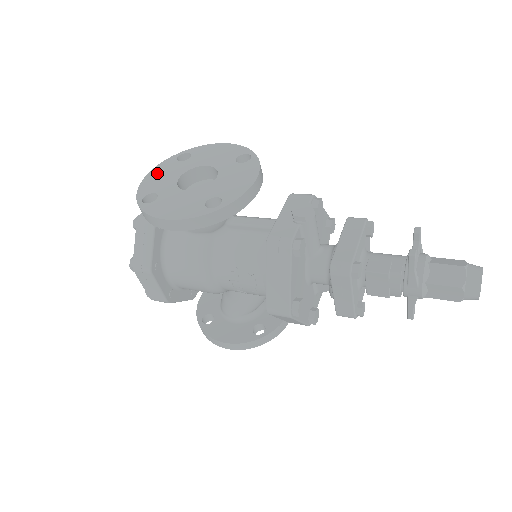
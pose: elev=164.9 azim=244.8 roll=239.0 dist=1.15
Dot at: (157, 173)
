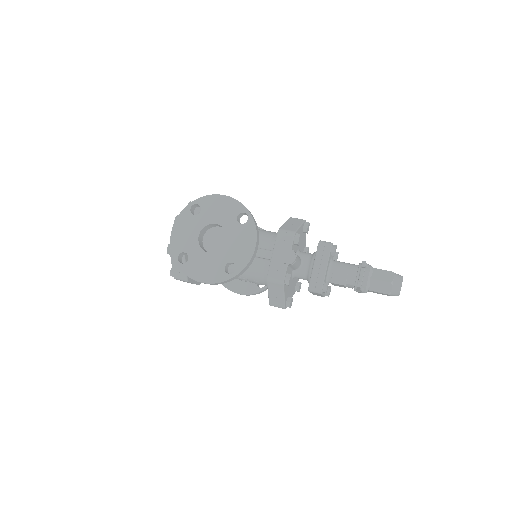
Dot at: (180, 228)
